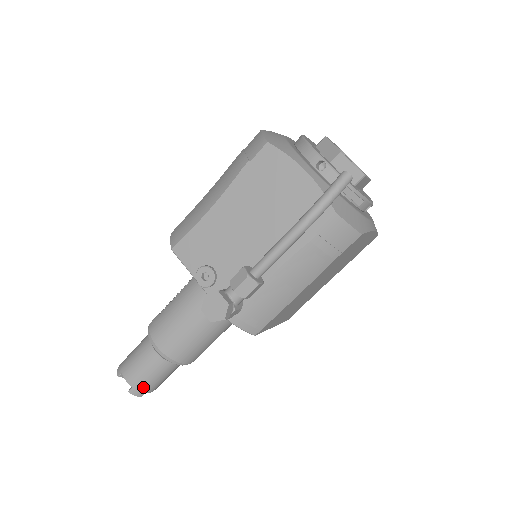
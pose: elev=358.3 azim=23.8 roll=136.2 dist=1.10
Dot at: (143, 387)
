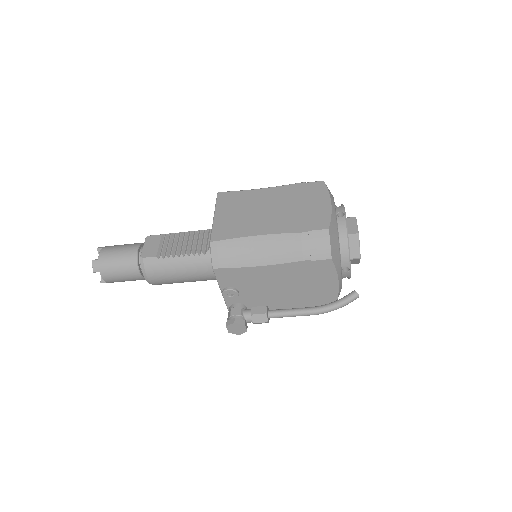
Dot at: occluded
